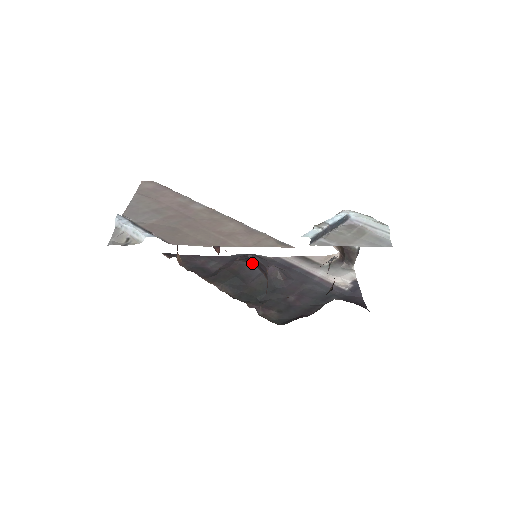
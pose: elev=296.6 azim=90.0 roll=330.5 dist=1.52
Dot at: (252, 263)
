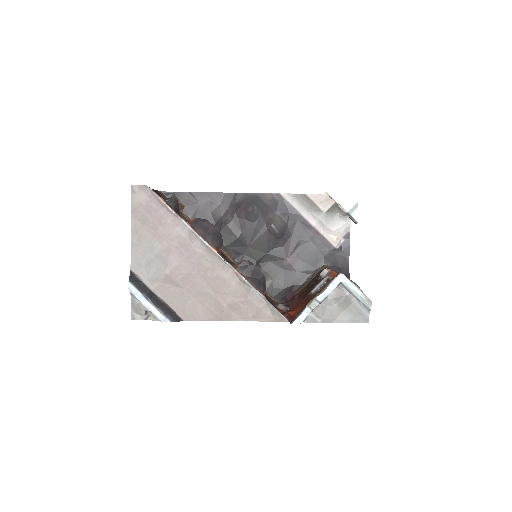
Dot at: (252, 278)
